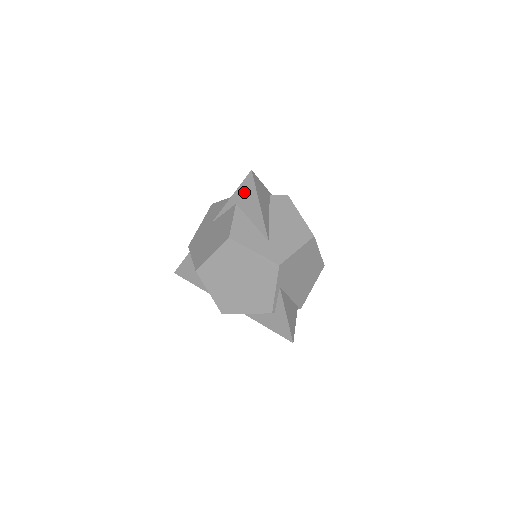
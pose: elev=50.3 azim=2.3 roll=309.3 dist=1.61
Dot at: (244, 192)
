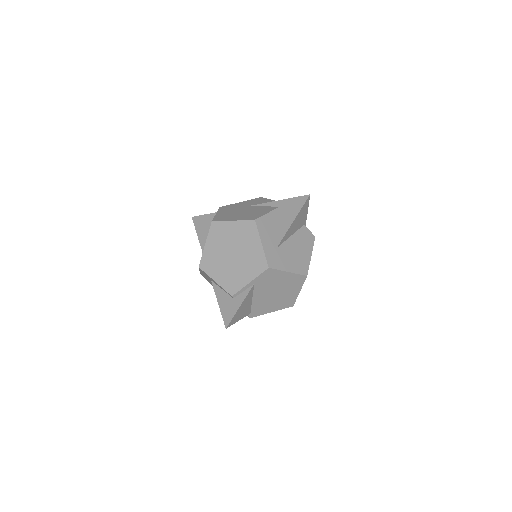
Dot at: (292, 204)
